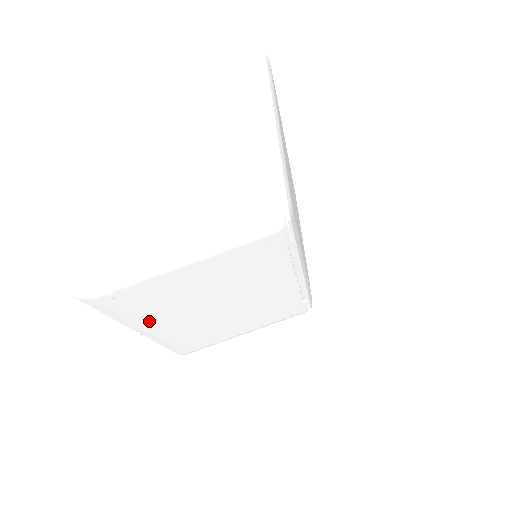
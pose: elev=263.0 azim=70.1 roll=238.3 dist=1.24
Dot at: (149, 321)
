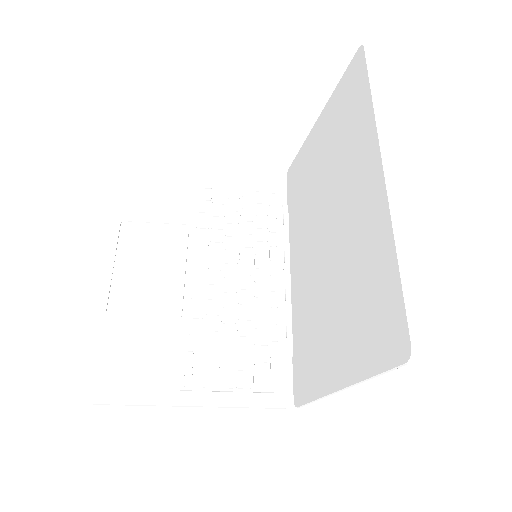
Dot at: (129, 298)
